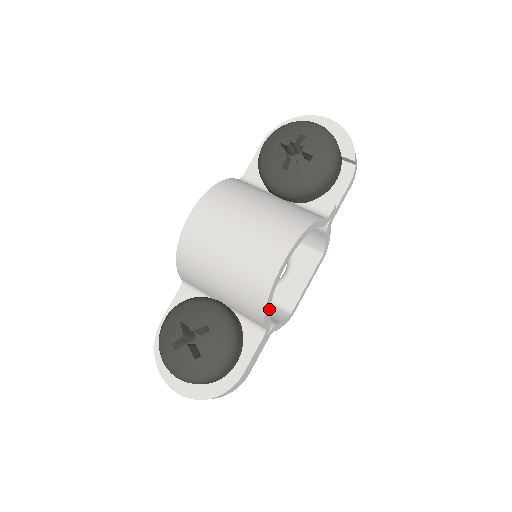
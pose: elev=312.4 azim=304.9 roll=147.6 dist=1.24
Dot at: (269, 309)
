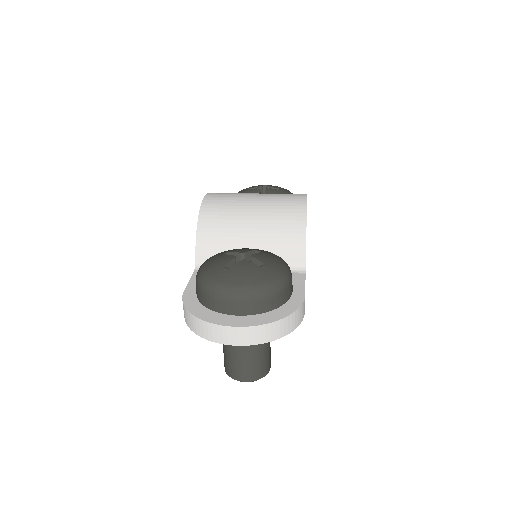
Dot at: occluded
